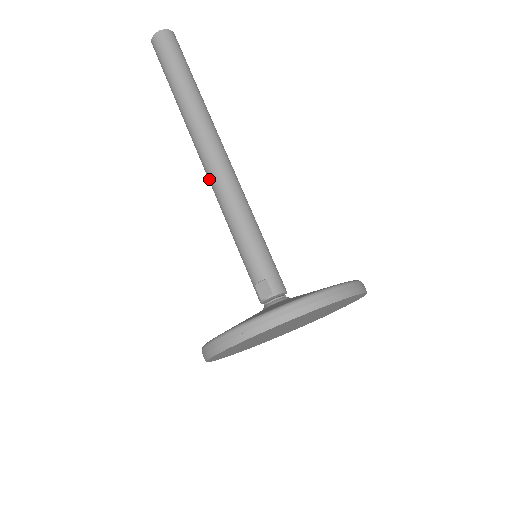
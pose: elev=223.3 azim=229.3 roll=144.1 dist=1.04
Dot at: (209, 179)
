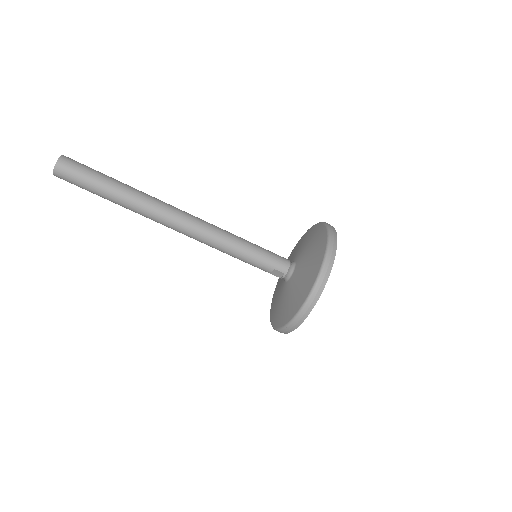
Dot at: occluded
